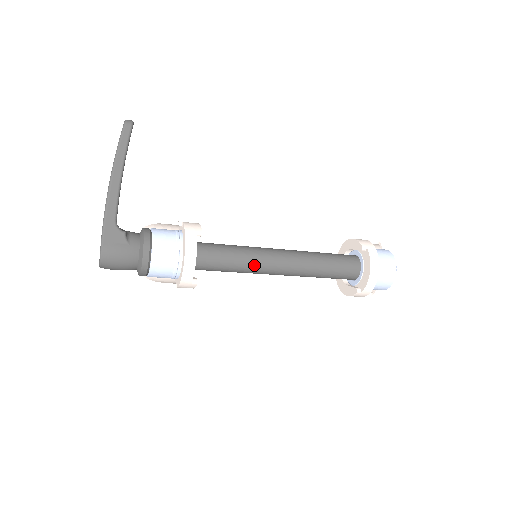
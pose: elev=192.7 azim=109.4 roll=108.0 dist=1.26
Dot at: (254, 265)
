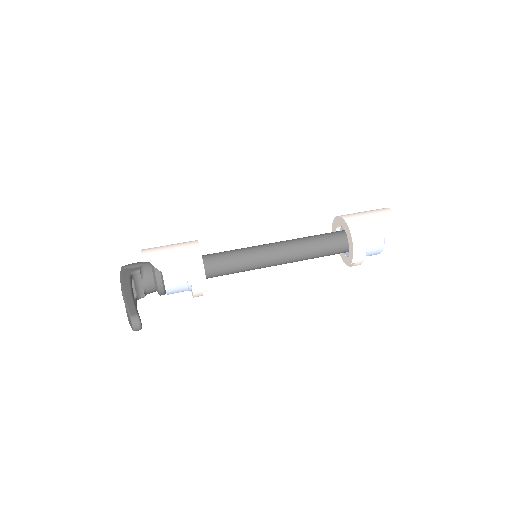
Dot at: occluded
